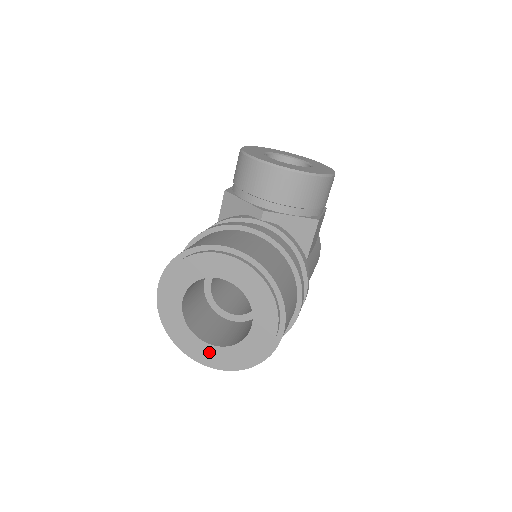
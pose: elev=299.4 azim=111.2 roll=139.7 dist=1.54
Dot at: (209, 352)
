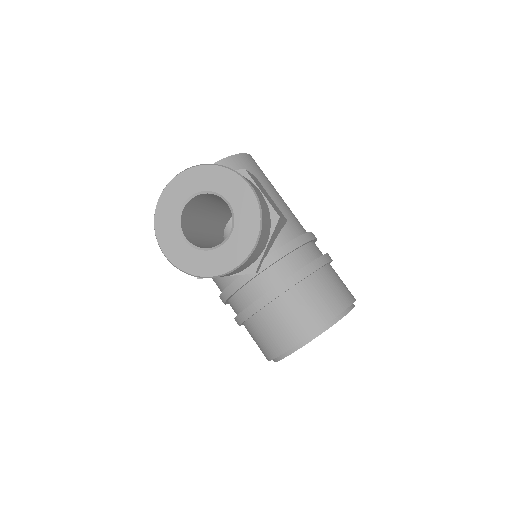
Dot at: occluded
